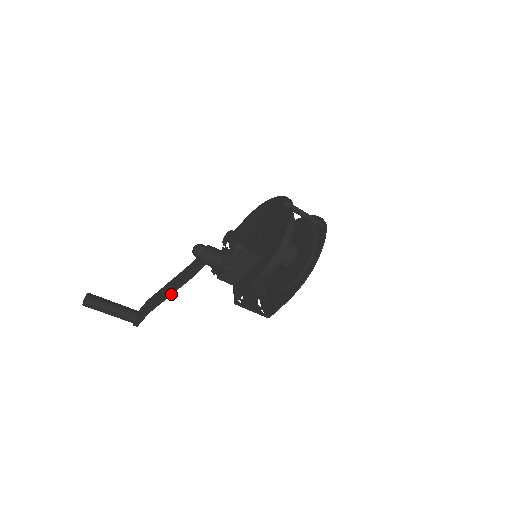
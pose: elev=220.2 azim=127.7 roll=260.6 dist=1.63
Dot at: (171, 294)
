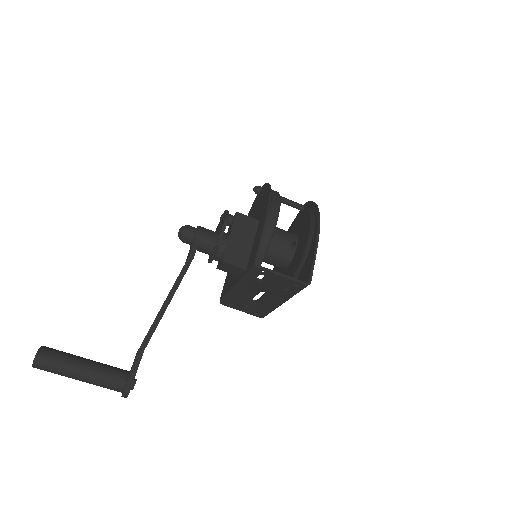
Dot at: (169, 302)
